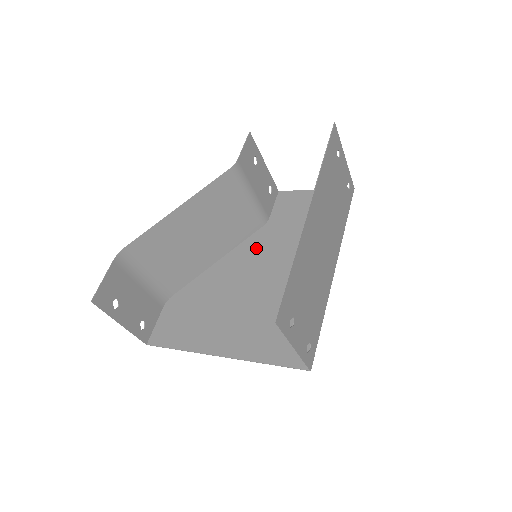
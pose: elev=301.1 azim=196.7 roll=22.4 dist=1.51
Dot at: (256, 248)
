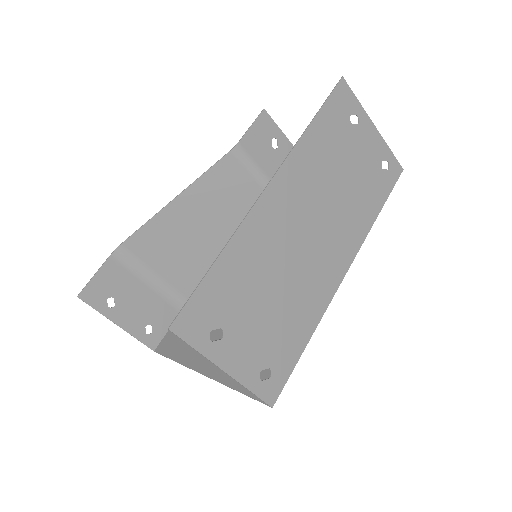
Dot at: occluded
